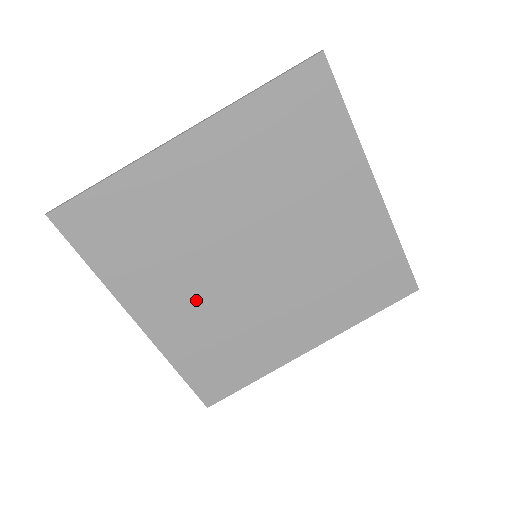
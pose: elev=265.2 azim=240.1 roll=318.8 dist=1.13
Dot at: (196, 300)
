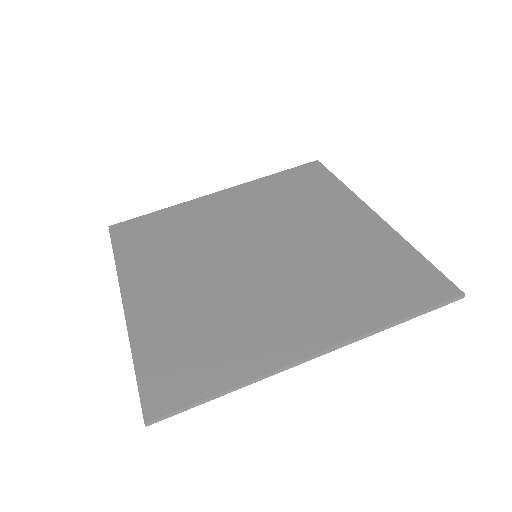
Dot at: (187, 284)
